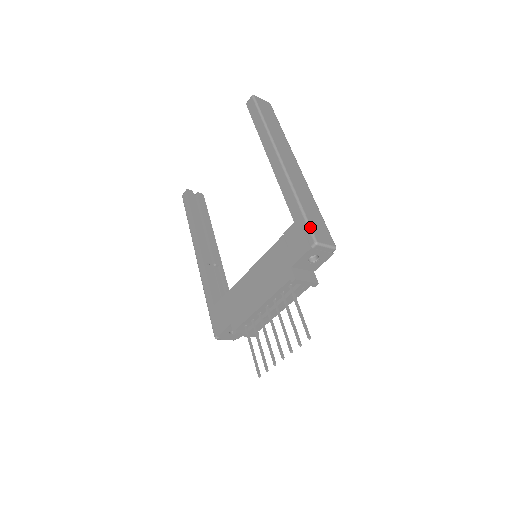
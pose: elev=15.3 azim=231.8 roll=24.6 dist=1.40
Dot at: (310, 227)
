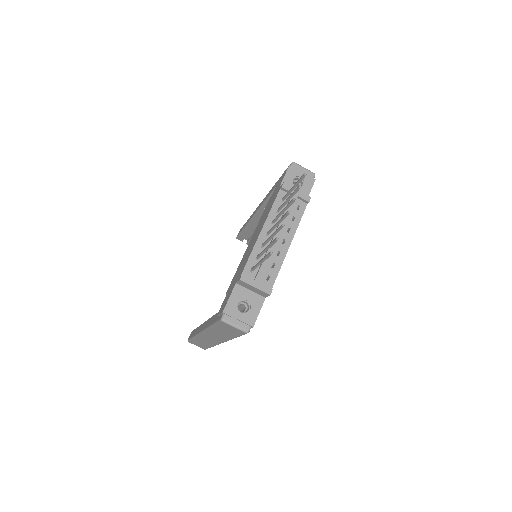
Dot at: occluded
